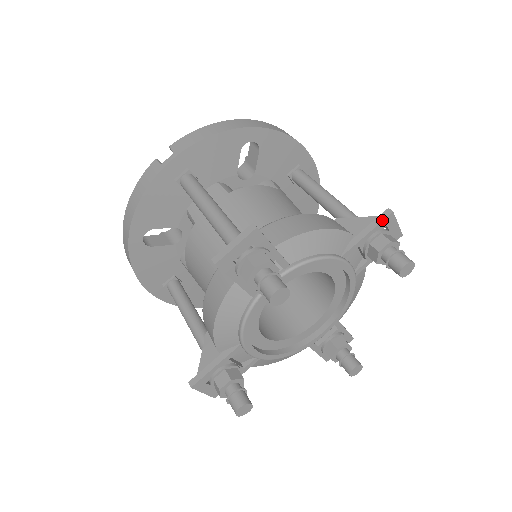
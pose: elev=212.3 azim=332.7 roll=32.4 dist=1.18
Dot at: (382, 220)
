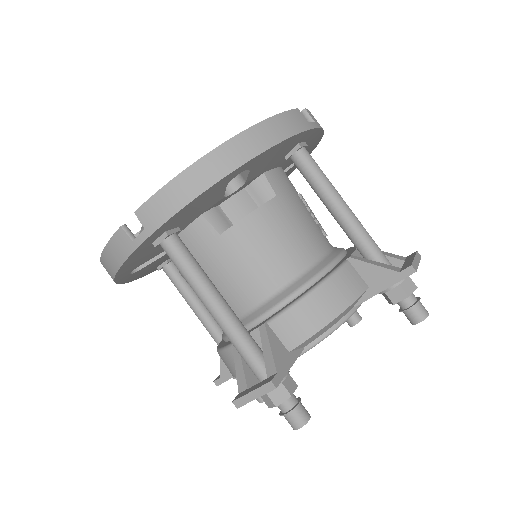
Dot at: (402, 279)
